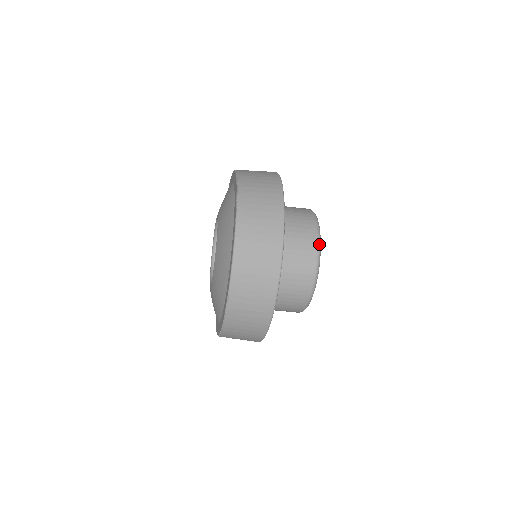
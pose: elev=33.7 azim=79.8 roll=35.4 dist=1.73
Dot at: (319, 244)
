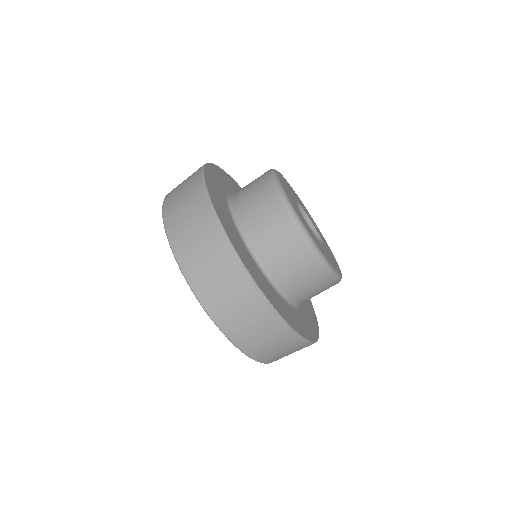
Dot at: occluded
